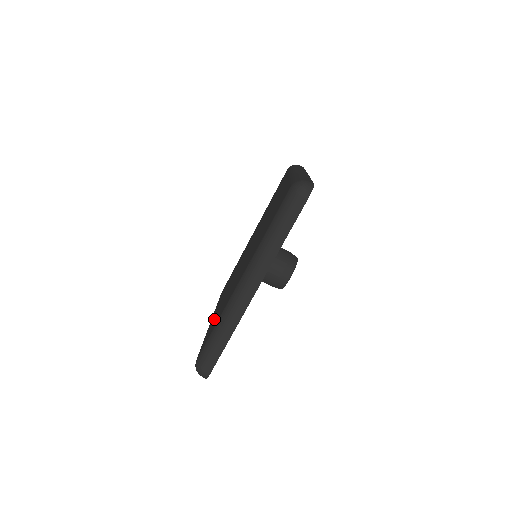
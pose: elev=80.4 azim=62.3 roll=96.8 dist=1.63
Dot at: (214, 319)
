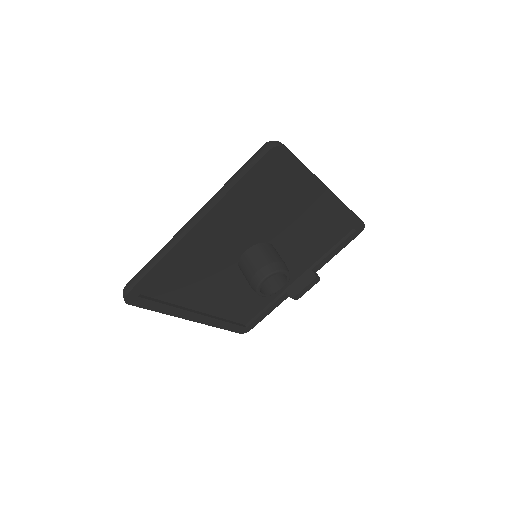
Dot at: occluded
